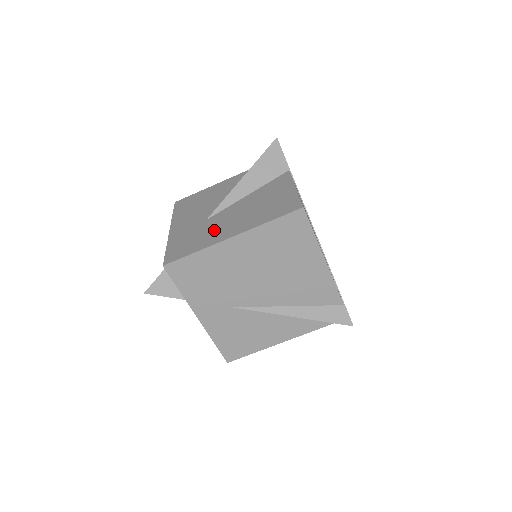
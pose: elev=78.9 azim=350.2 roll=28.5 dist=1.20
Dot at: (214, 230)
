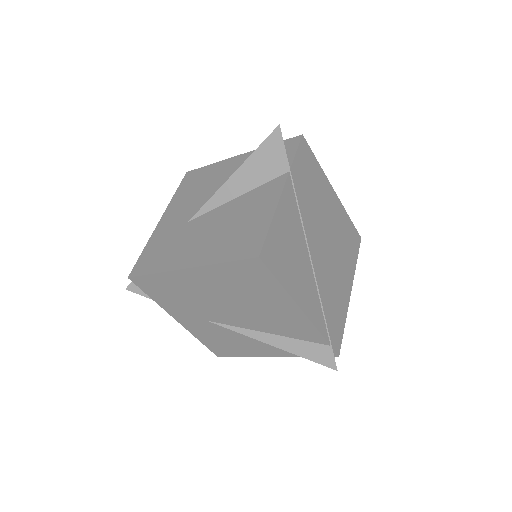
Dot at: (182, 246)
